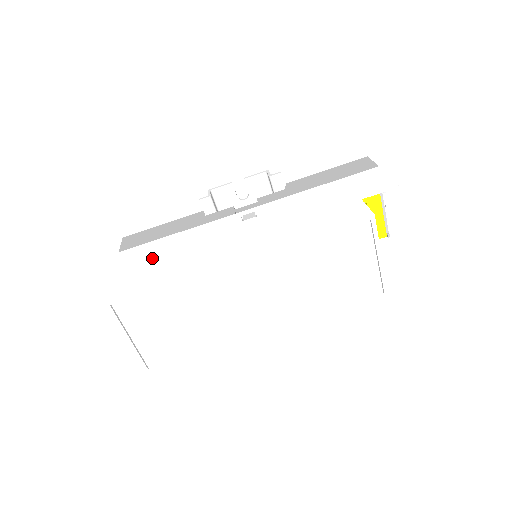
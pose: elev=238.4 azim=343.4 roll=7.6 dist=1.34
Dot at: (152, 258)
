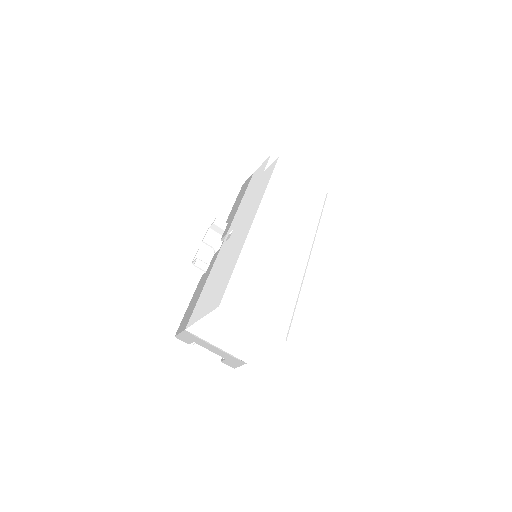
Dot at: (210, 291)
